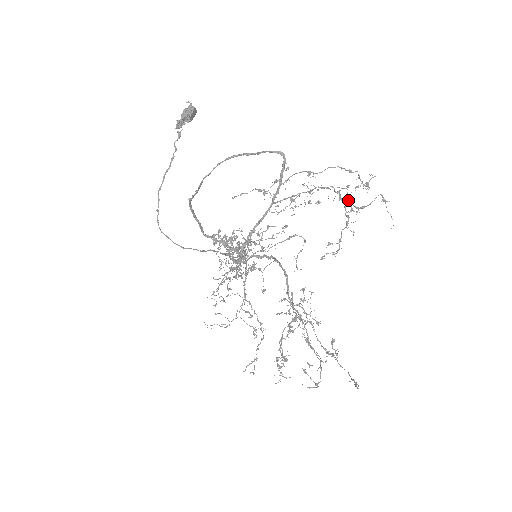
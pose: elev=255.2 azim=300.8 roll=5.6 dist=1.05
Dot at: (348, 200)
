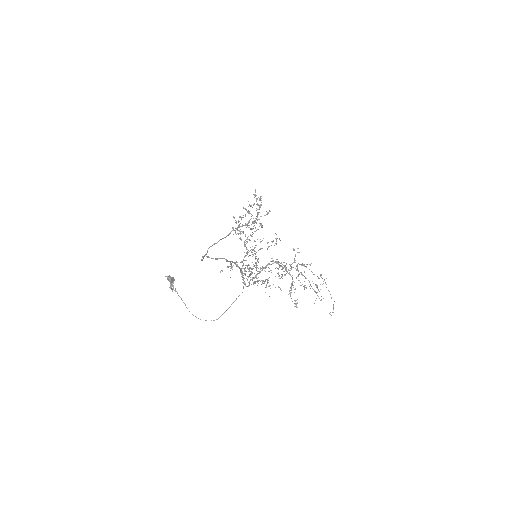
Dot at: (269, 268)
